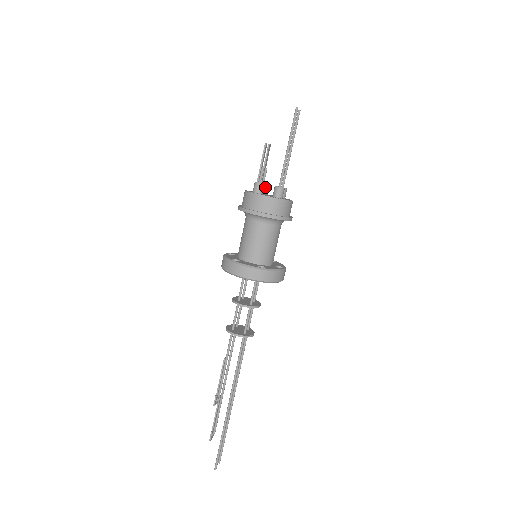
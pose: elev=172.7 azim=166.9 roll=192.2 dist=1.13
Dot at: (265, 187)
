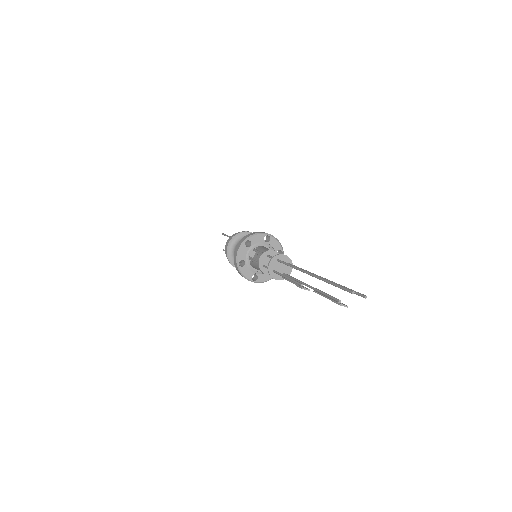
Dot at: occluded
